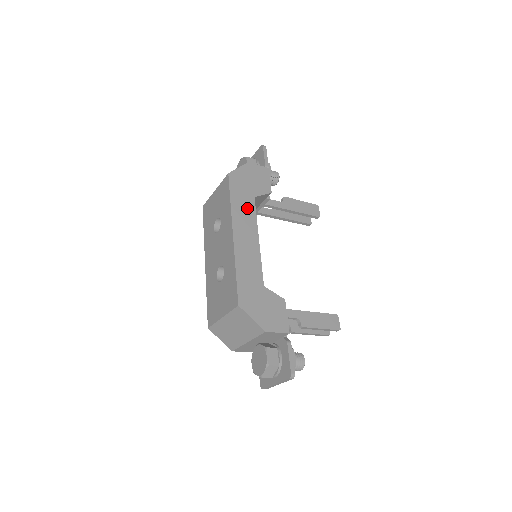
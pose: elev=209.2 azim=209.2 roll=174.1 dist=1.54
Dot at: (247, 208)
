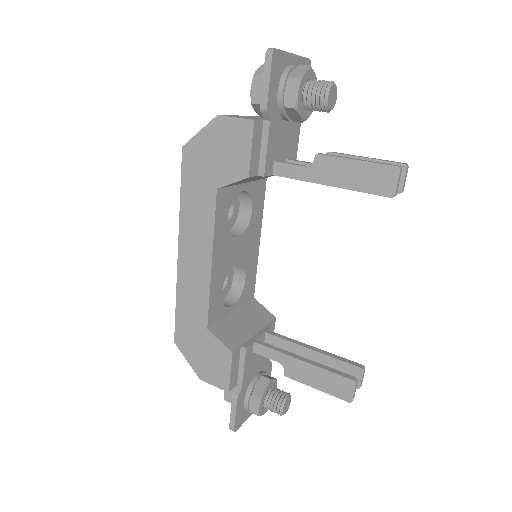
Dot at: (202, 210)
